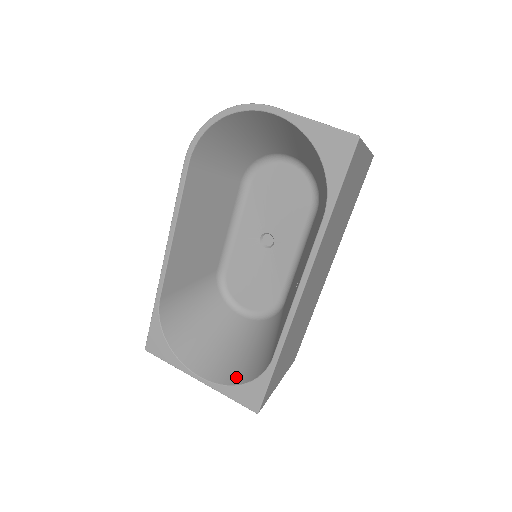
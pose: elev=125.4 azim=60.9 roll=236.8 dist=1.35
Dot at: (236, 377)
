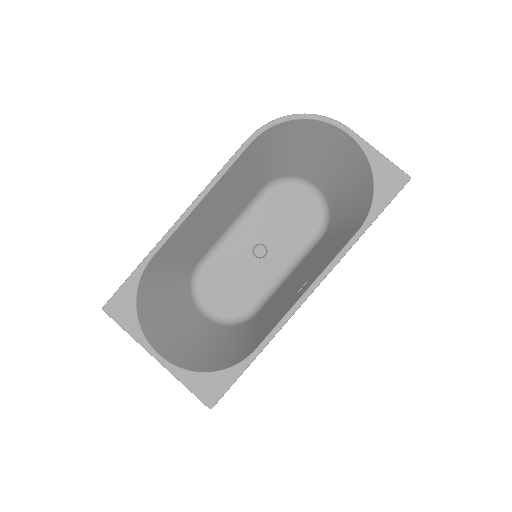
Dot at: (199, 365)
